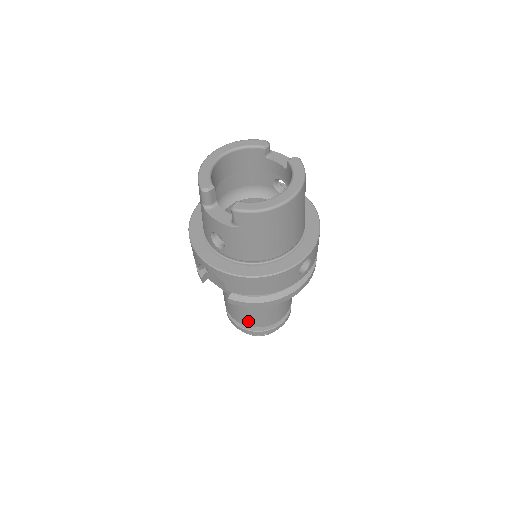
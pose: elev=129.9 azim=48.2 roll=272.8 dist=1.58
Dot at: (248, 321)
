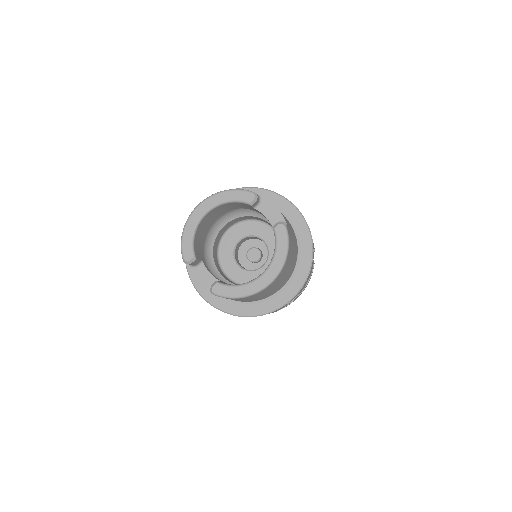
Dot at: occluded
